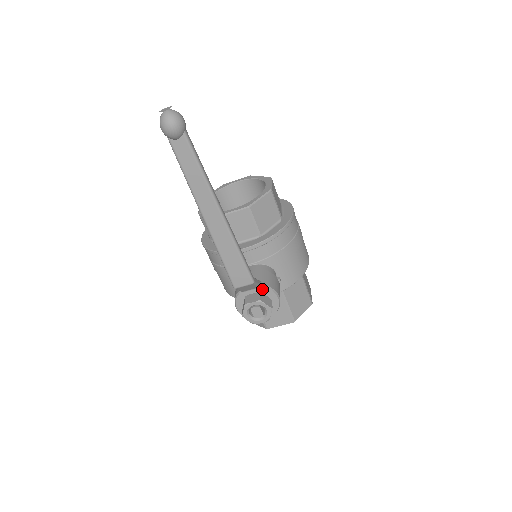
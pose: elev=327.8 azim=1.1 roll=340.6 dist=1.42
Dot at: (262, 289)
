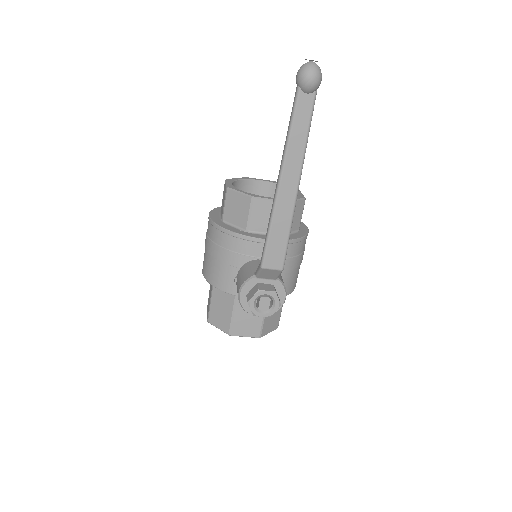
Dot at: (276, 283)
